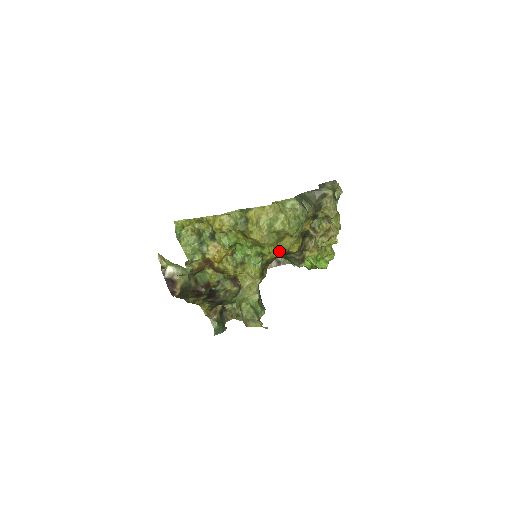
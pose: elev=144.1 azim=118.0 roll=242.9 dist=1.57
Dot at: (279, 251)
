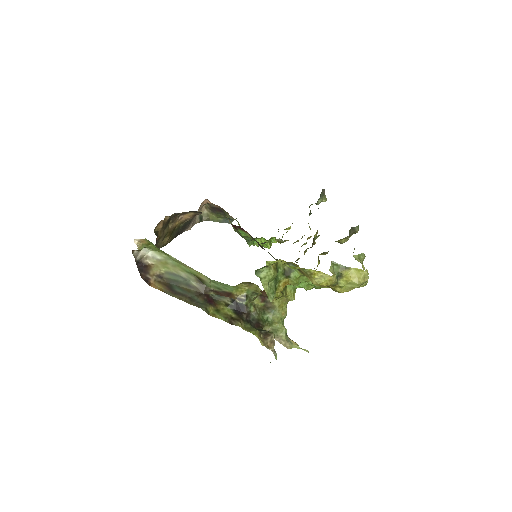
Dot at: occluded
